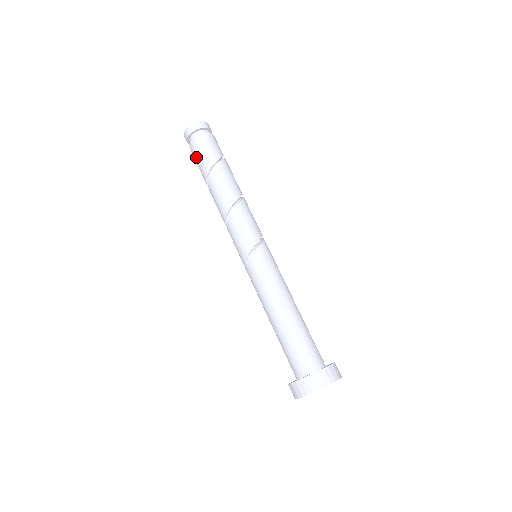
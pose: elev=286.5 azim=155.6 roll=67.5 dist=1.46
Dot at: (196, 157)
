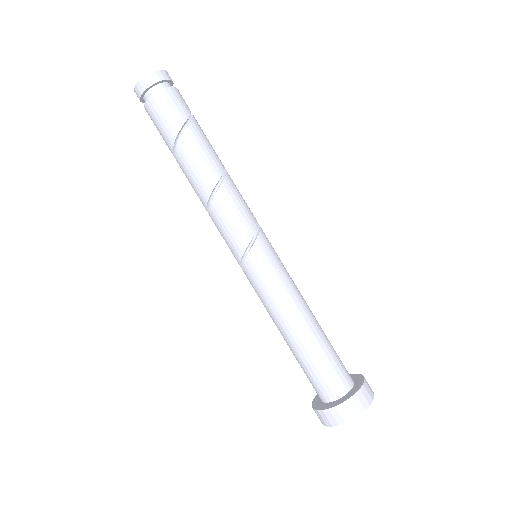
Dot at: occluded
